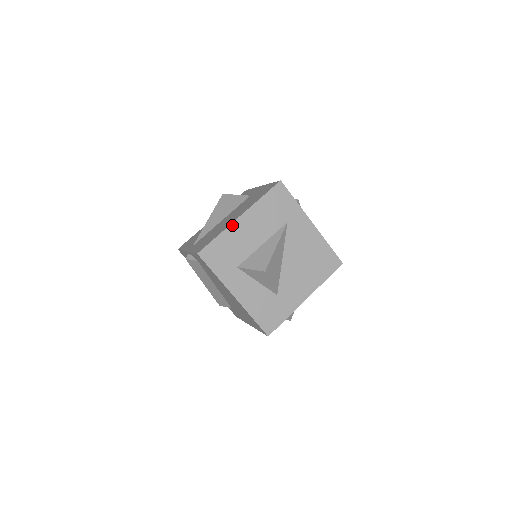
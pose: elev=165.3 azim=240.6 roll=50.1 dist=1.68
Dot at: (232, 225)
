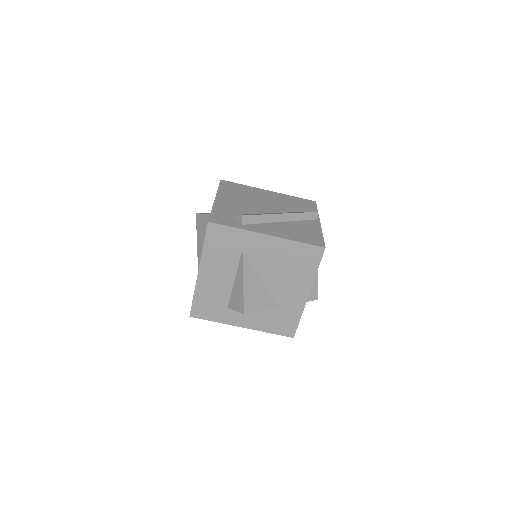
Dot at: (198, 282)
